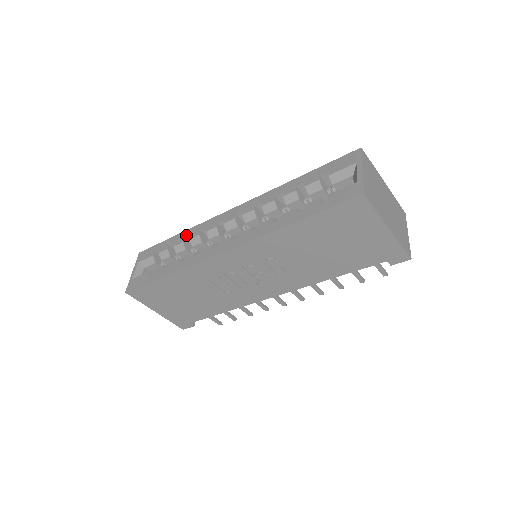
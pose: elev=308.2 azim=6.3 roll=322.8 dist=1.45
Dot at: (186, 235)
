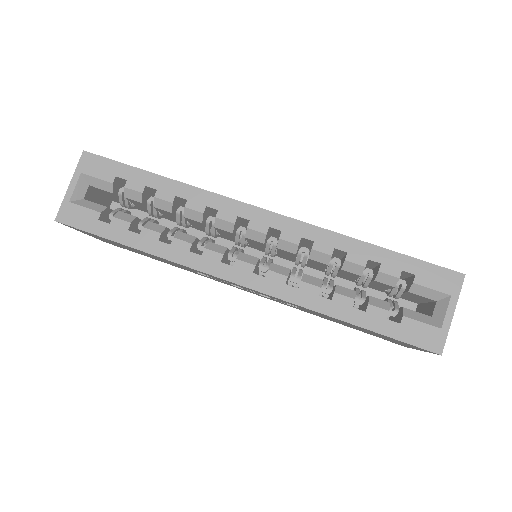
Dot at: (180, 193)
